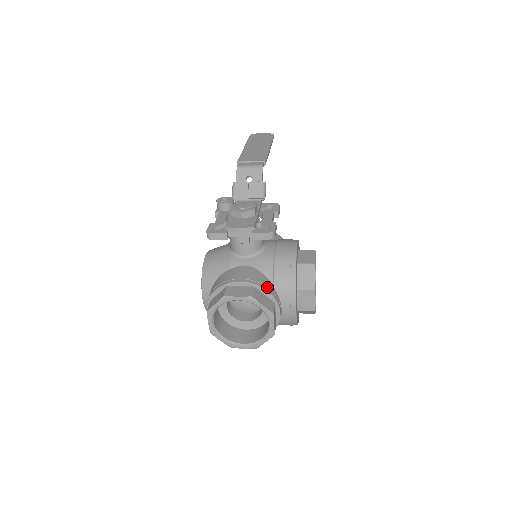
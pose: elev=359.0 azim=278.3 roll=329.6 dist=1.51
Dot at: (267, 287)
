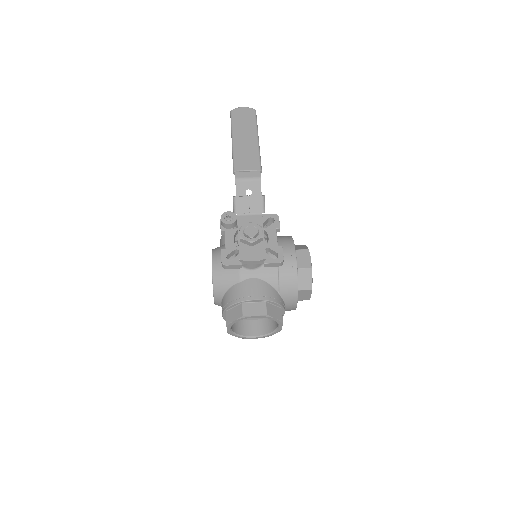
Dot at: (276, 299)
